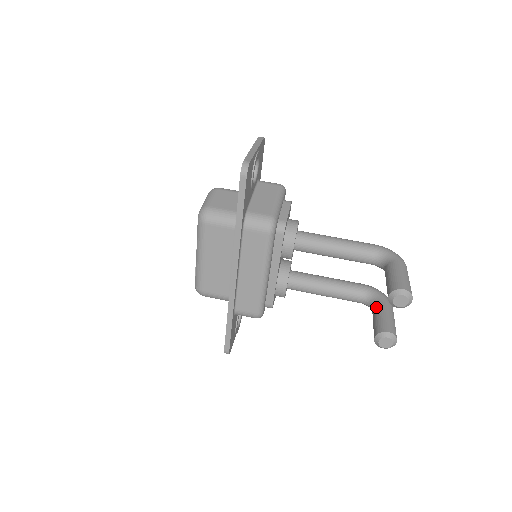
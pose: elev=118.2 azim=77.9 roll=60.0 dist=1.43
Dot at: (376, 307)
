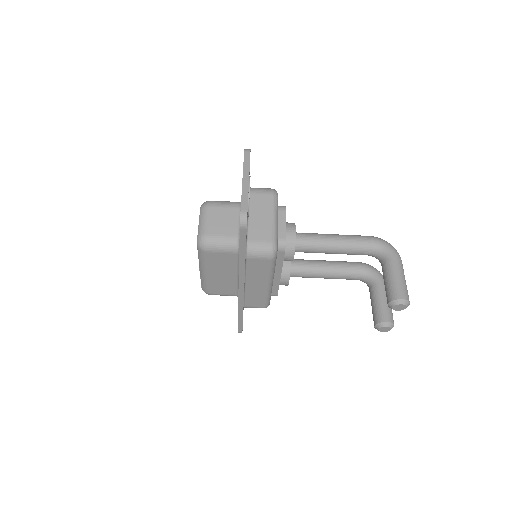
Dot at: (373, 290)
